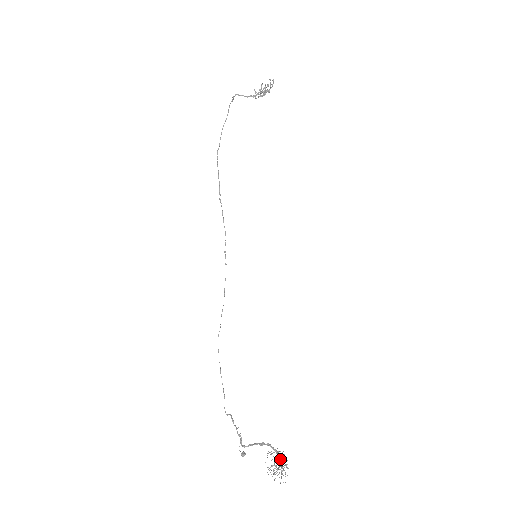
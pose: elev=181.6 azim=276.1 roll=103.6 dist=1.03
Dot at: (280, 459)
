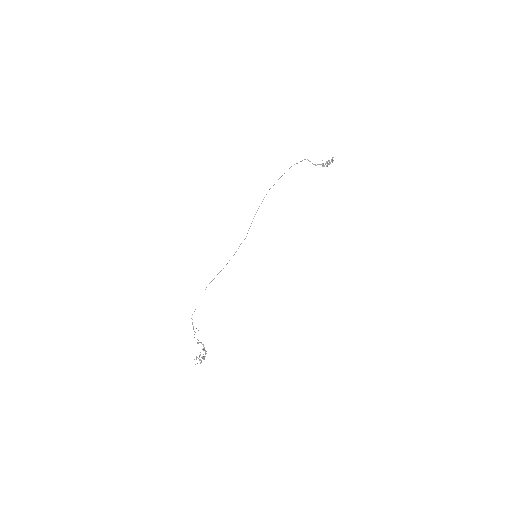
Dot at: occluded
